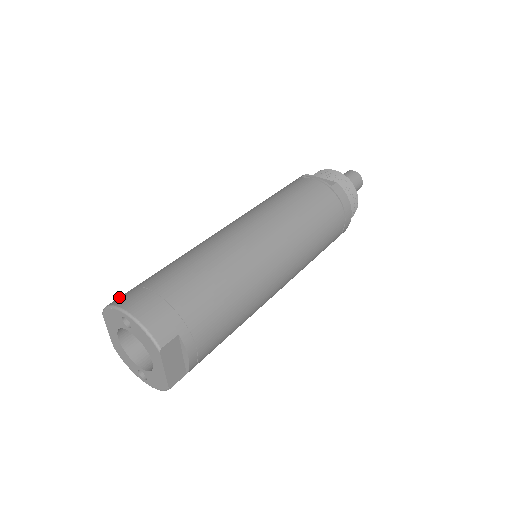
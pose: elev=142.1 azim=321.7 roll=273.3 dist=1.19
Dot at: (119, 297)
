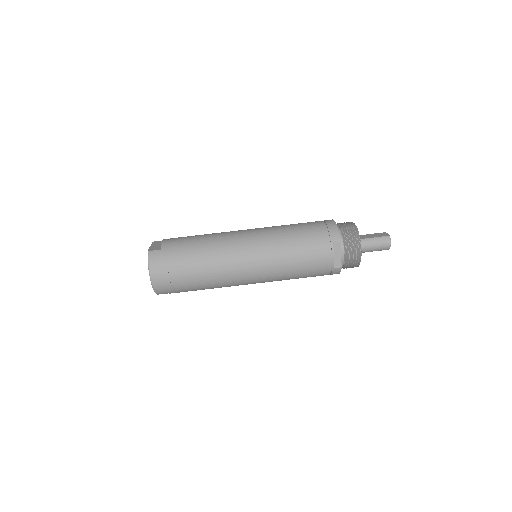
Dot at: (156, 259)
